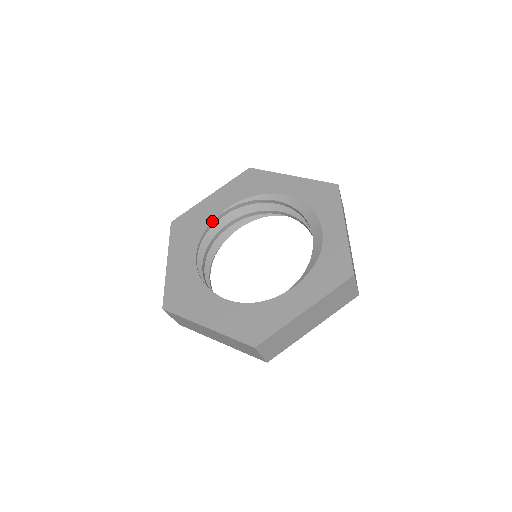
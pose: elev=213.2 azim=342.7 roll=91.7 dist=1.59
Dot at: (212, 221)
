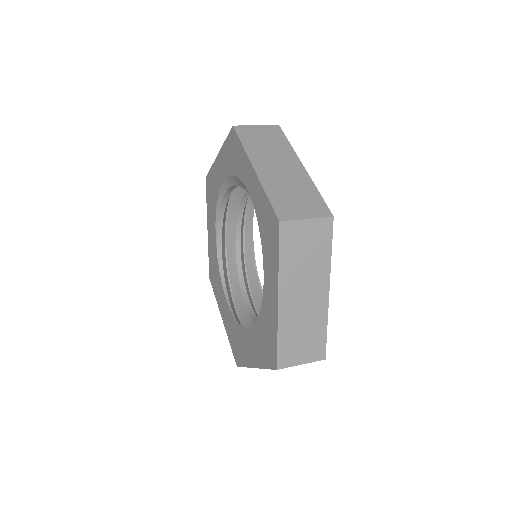
Dot at: (217, 255)
